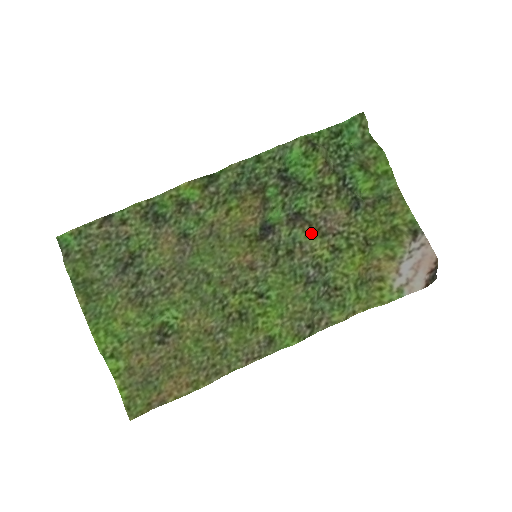
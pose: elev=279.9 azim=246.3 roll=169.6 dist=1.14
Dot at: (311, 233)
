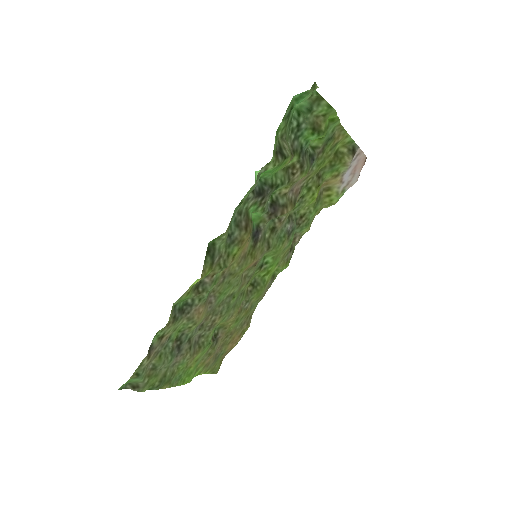
Dot at: occluded
